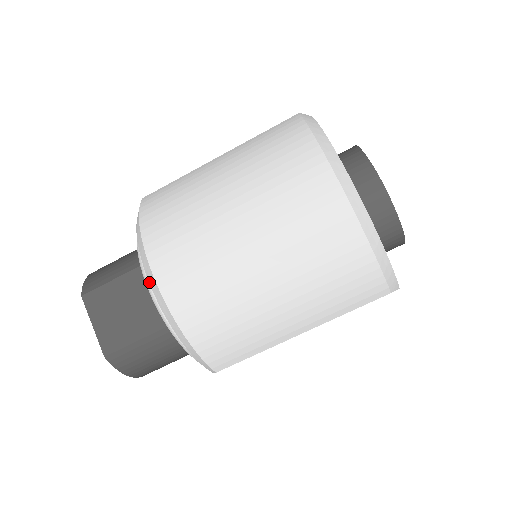
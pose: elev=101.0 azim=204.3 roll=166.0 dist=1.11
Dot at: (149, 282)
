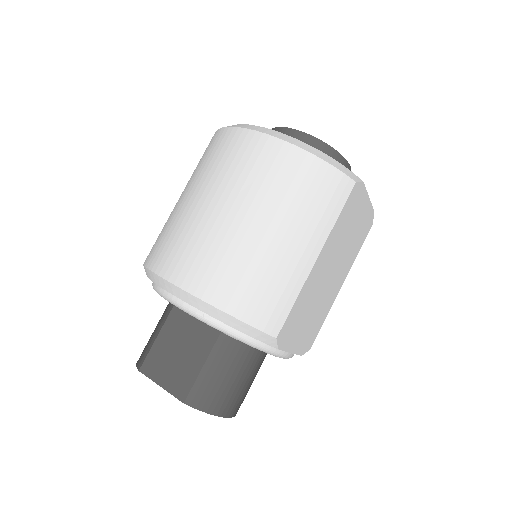
Dot at: (178, 297)
